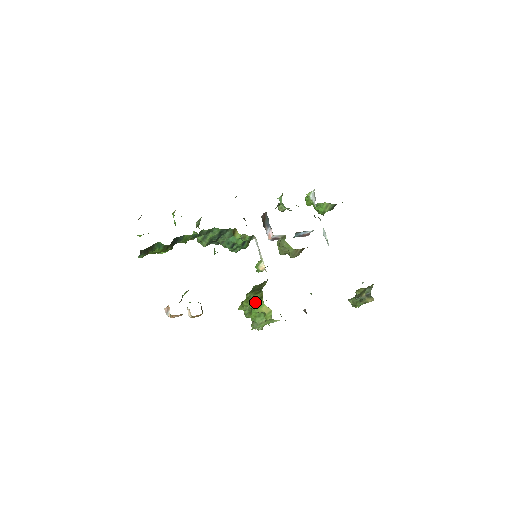
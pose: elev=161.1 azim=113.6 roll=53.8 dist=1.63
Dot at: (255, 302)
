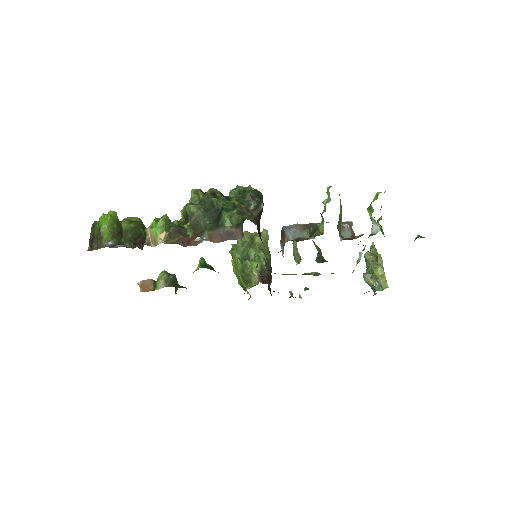
Dot at: (239, 282)
